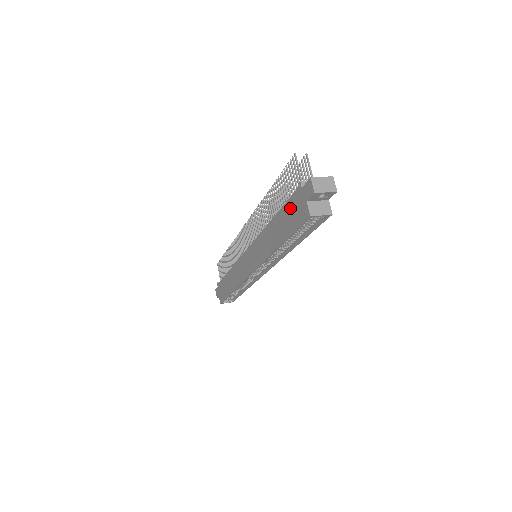
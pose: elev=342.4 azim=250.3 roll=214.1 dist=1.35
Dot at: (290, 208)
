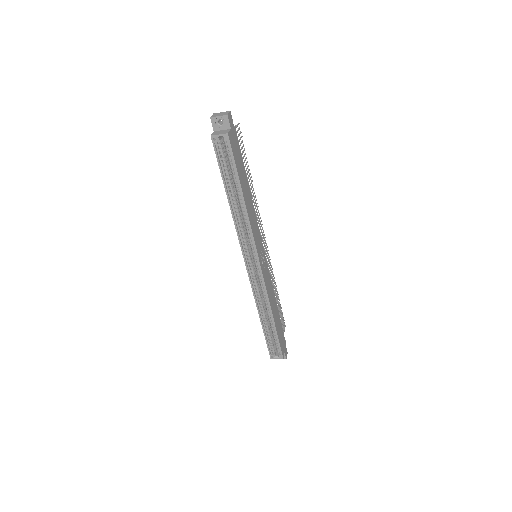
Dot at: occluded
